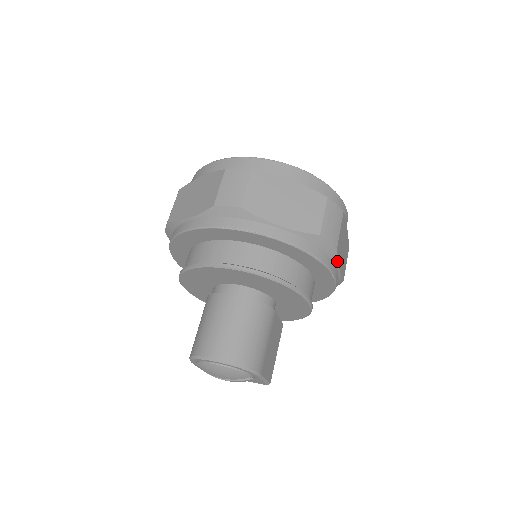
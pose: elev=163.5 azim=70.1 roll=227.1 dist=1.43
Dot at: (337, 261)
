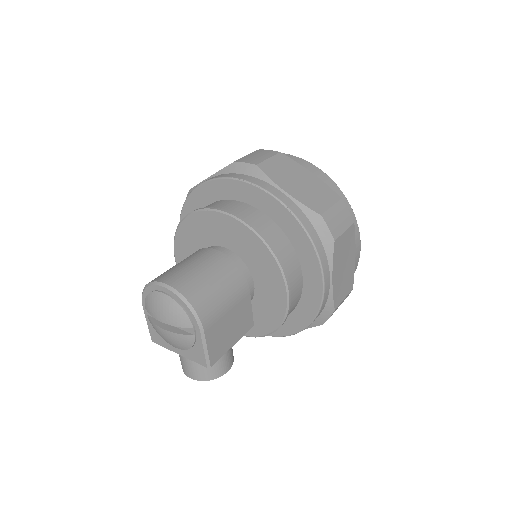
Dot at: (332, 262)
